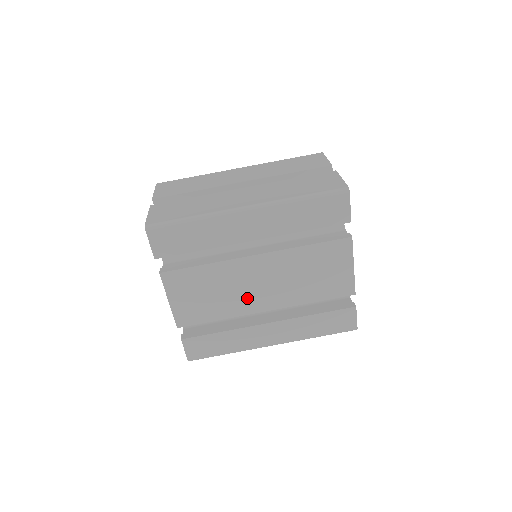
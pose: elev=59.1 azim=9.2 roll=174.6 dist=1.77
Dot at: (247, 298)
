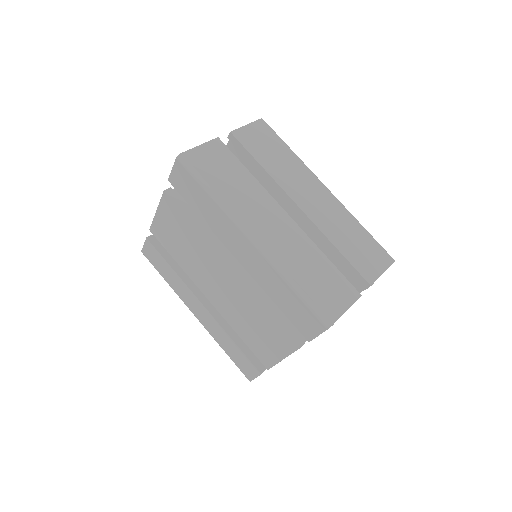
Dot at: (202, 276)
